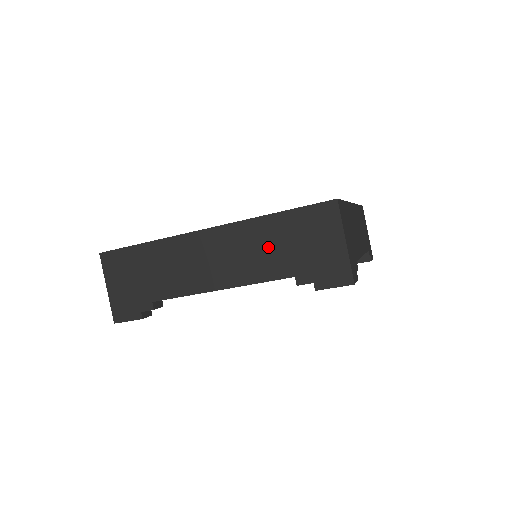
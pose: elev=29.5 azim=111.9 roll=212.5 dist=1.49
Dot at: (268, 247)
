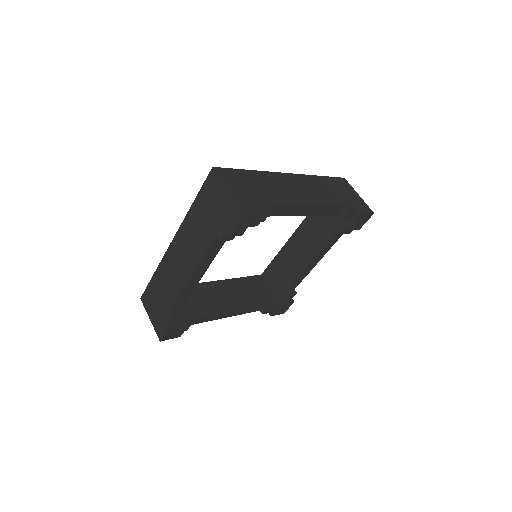
Dot at: (198, 228)
